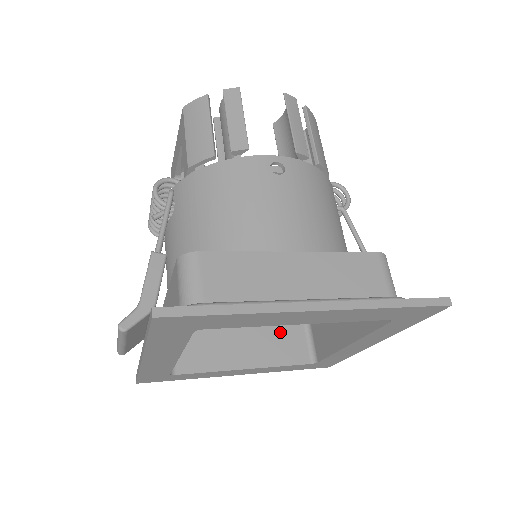
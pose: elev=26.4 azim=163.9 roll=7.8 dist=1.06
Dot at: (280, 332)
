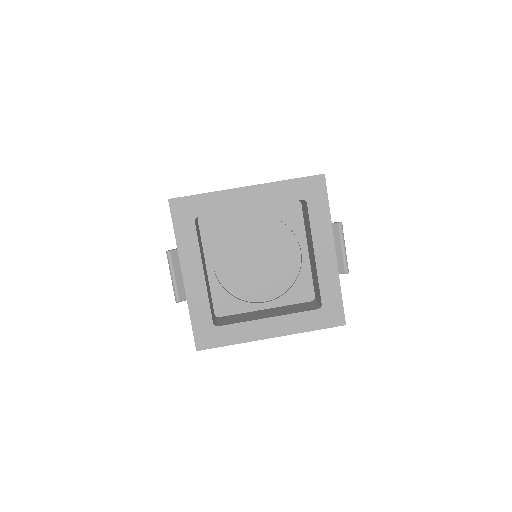
Dot at: (294, 306)
